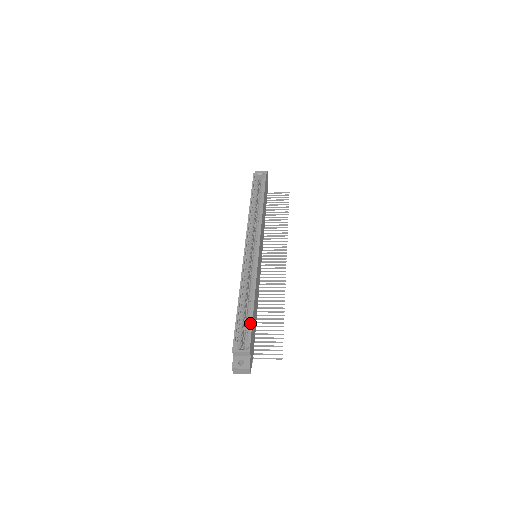
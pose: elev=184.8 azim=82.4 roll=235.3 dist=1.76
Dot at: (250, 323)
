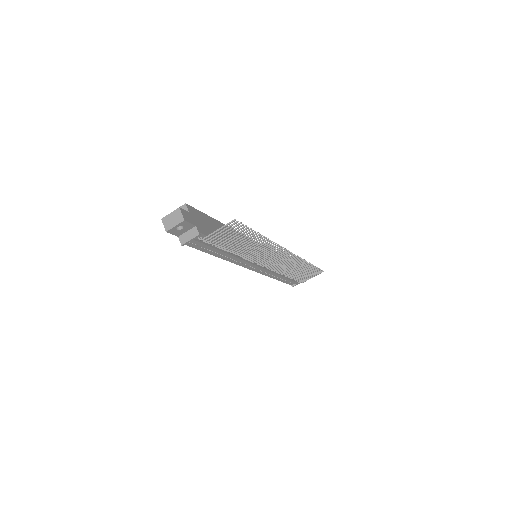
Dot at: occluded
